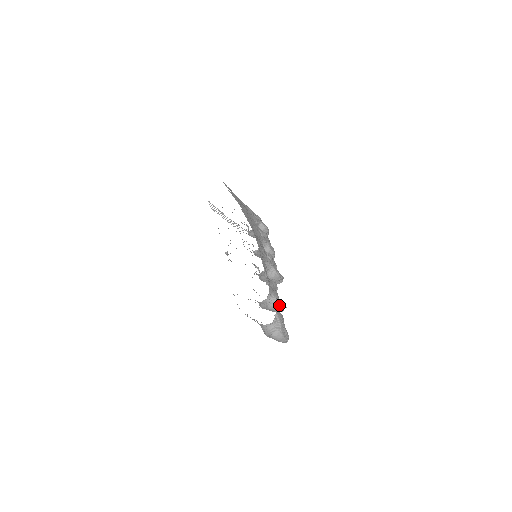
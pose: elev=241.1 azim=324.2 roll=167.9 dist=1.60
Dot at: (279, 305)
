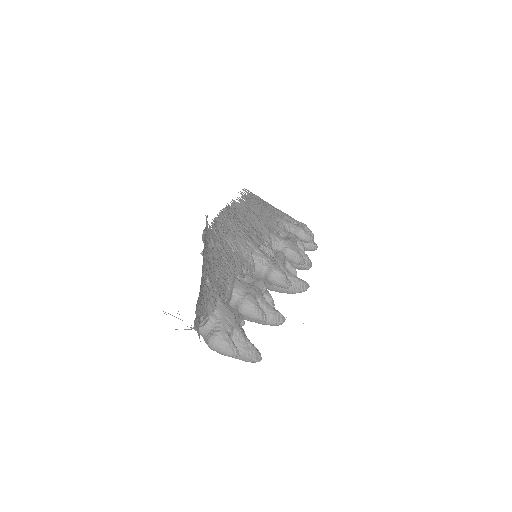
Dot at: (253, 307)
